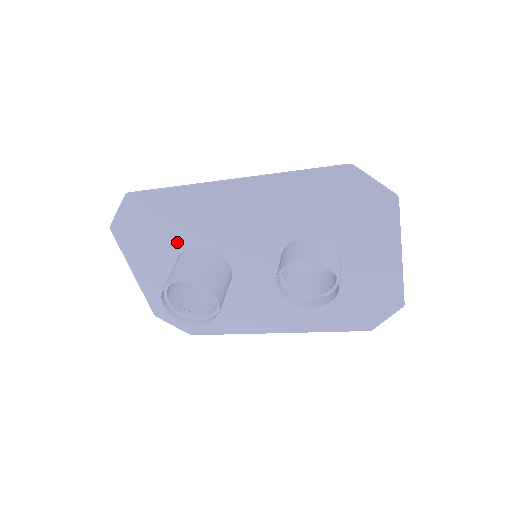
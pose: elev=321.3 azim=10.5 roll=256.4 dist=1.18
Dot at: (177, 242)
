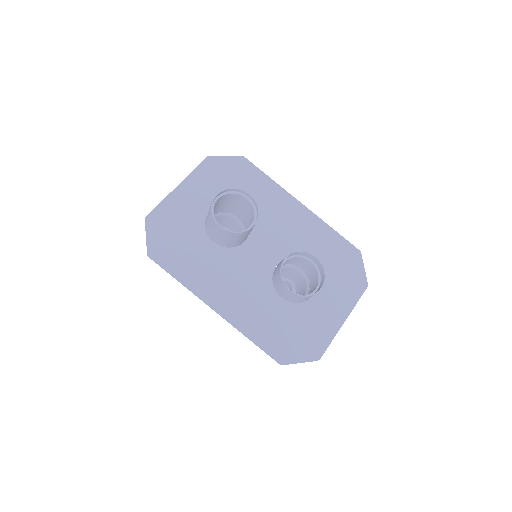
Dot at: occluded
